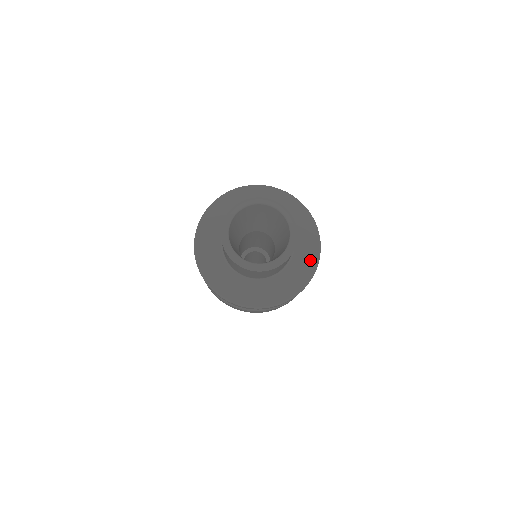
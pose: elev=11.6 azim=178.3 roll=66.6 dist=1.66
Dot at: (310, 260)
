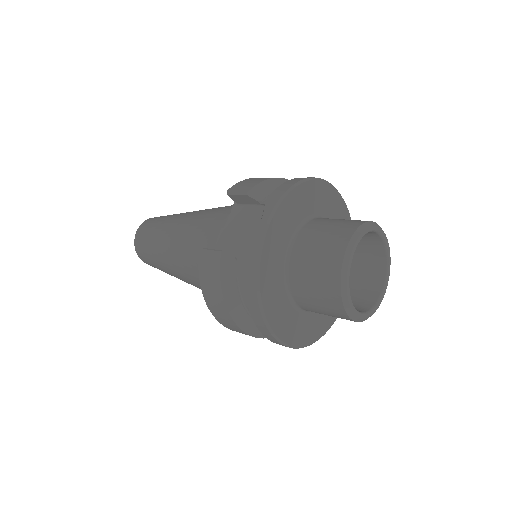
Dot at: occluded
